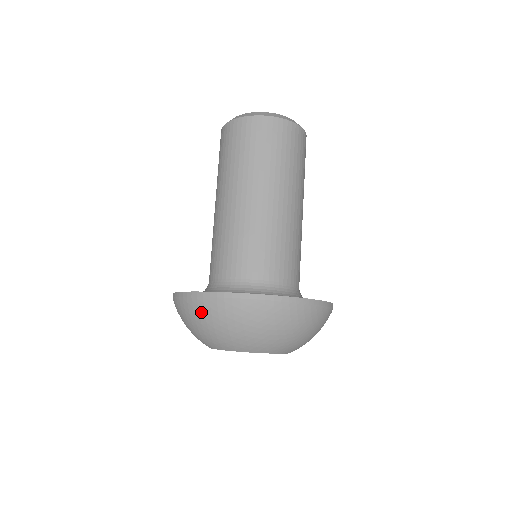
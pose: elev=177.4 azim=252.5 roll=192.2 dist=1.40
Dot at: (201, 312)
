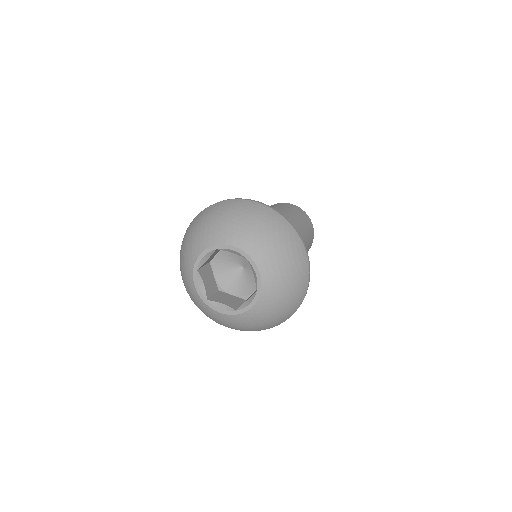
Dot at: (200, 217)
